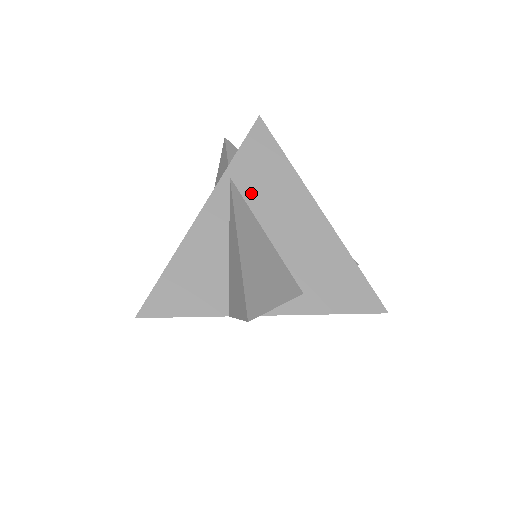
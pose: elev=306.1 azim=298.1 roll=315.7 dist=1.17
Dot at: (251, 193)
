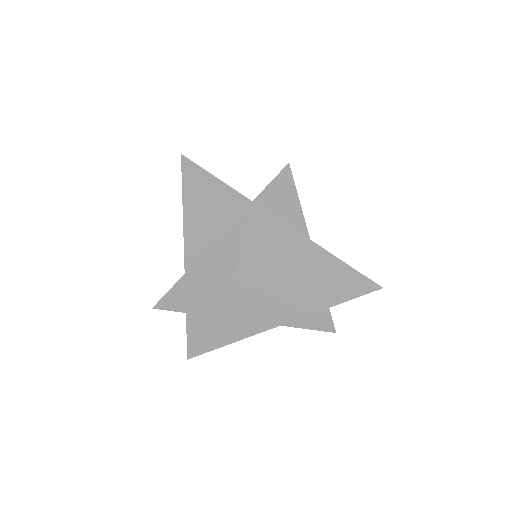
Dot at: occluded
